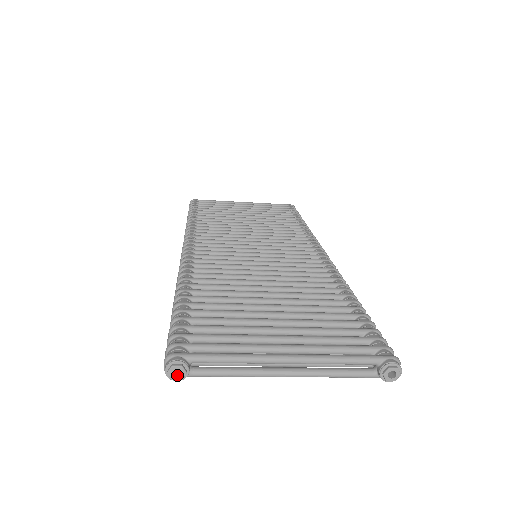
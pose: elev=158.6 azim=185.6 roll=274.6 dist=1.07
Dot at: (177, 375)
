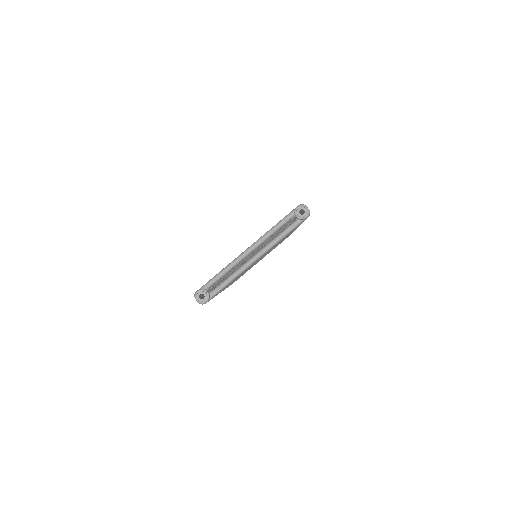
Dot at: (204, 298)
